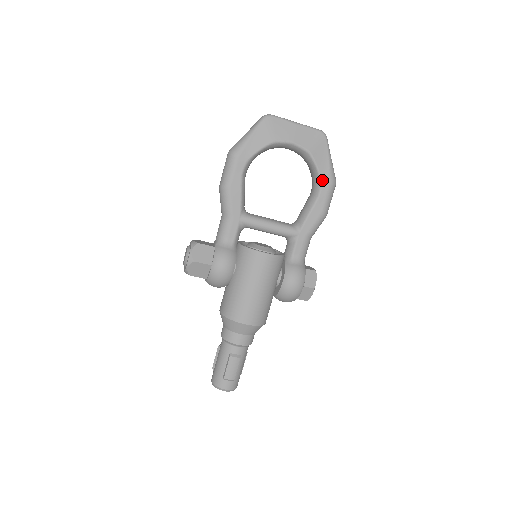
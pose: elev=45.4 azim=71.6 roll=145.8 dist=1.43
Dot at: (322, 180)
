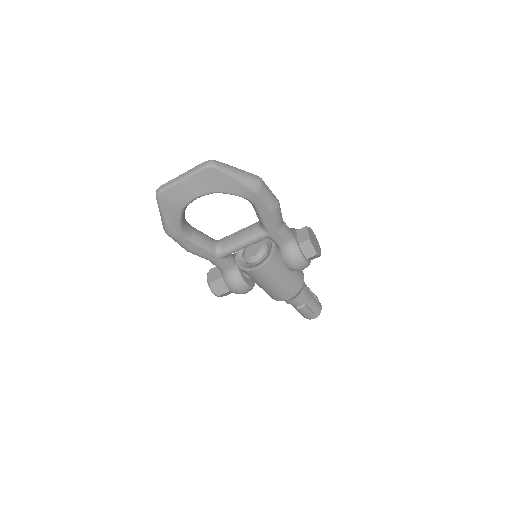
Dot at: (246, 197)
